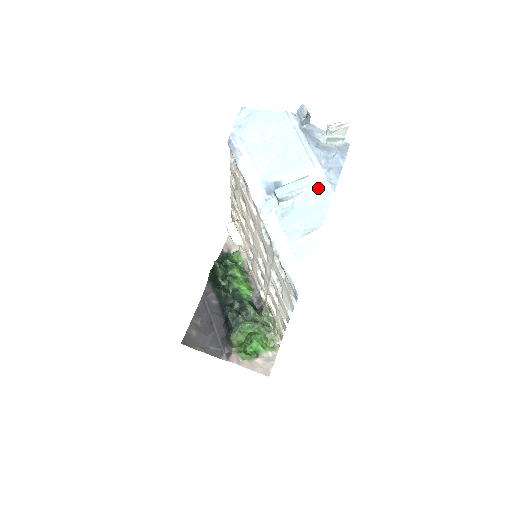
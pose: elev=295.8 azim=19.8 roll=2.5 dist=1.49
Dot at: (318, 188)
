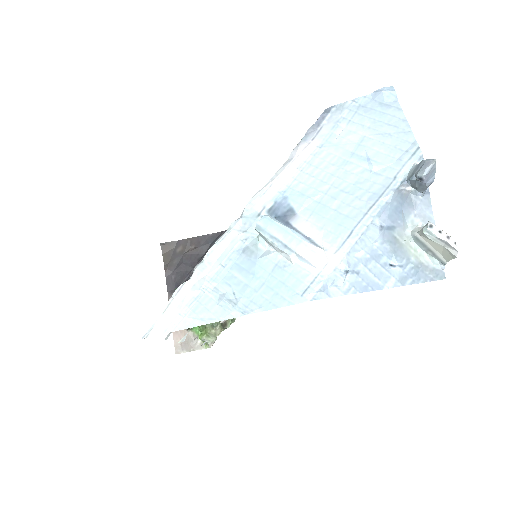
Dot at: (306, 273)
